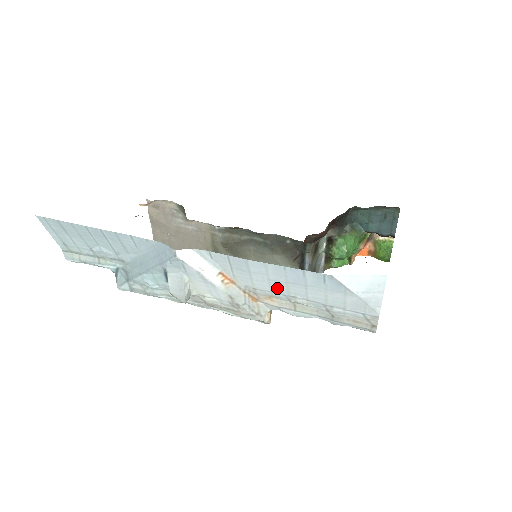
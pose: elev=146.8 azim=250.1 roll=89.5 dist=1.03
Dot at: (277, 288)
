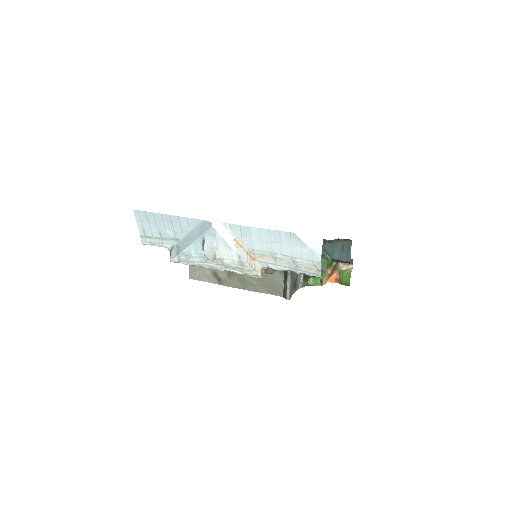
Dot at: (266, 247)
